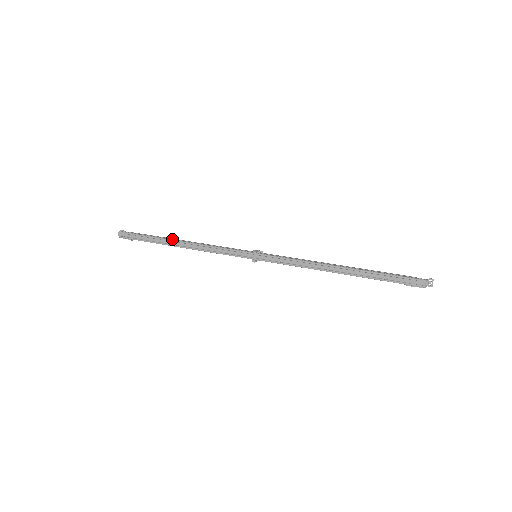
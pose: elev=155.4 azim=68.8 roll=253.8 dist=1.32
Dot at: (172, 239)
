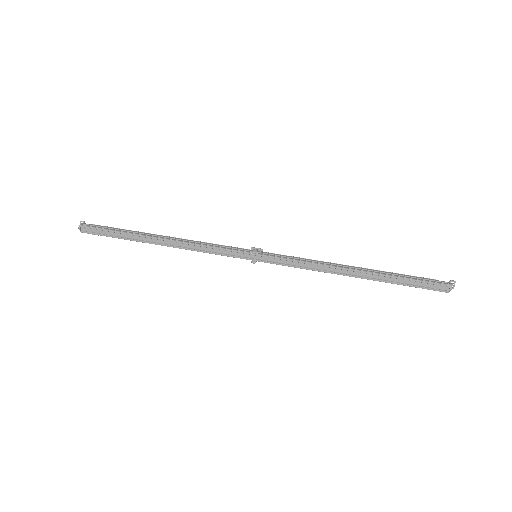
Dot at: (151, 235)
